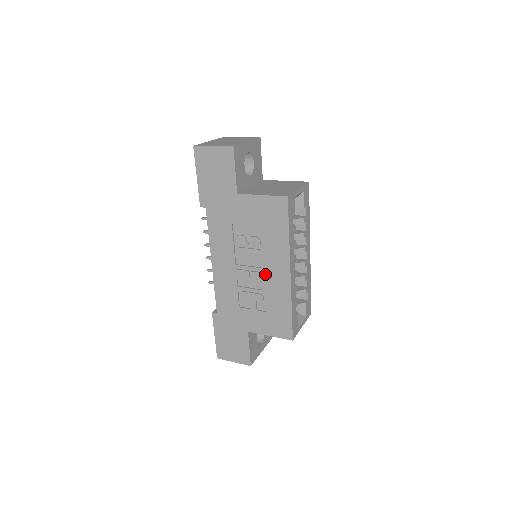
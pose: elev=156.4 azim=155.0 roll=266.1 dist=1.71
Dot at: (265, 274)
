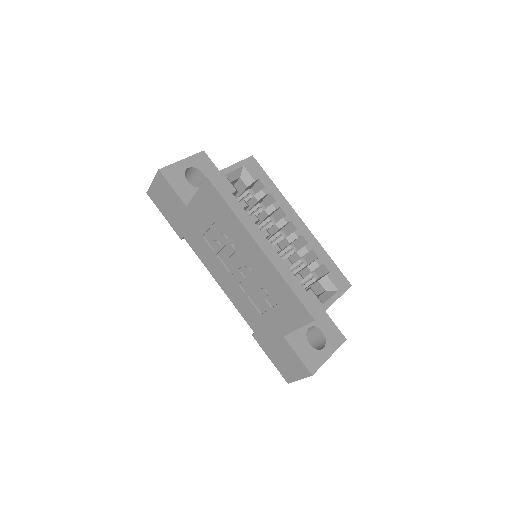
Dot at: (249, 265)
